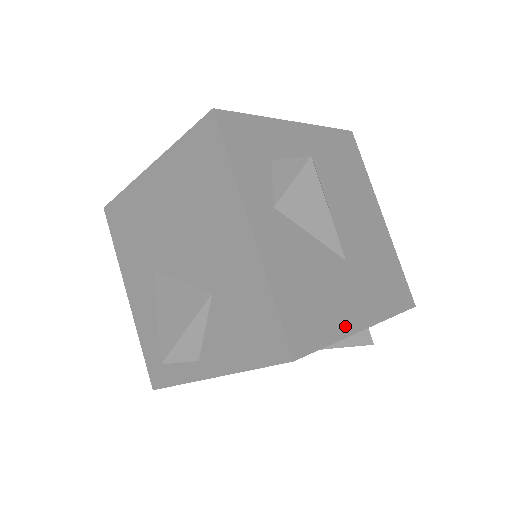
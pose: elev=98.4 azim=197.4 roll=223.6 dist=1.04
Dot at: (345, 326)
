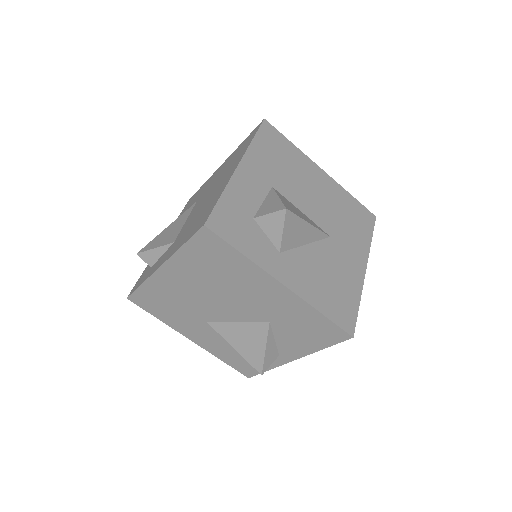
Dot at: (357, 283)
